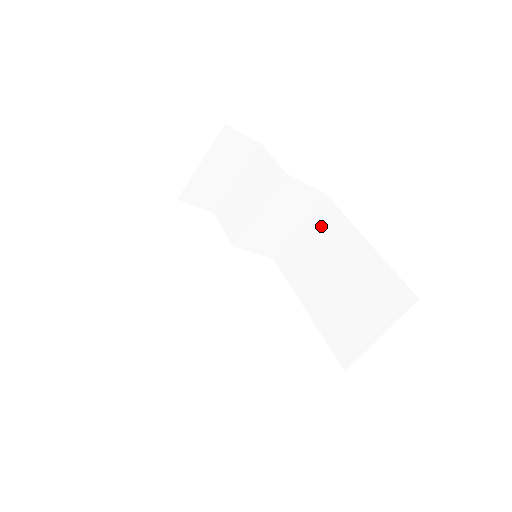
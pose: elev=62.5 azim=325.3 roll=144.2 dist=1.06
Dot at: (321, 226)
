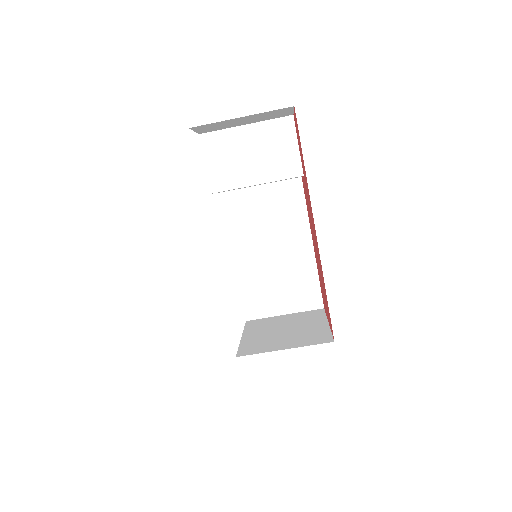
Dot at: (282, 201)
